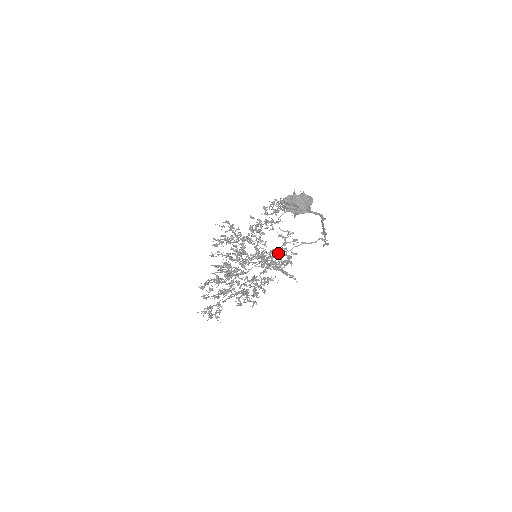
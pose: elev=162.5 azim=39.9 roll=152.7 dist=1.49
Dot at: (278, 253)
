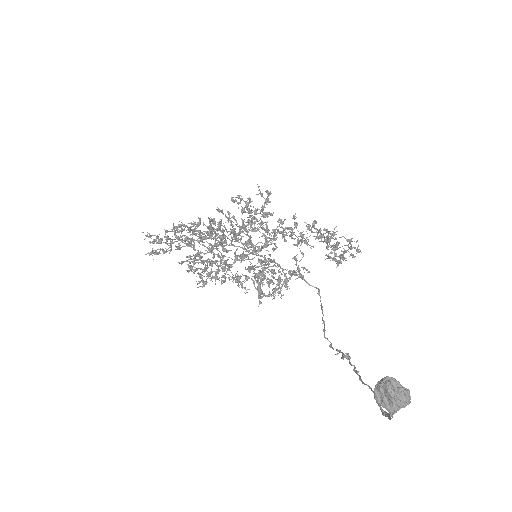
Dot at: occluded
